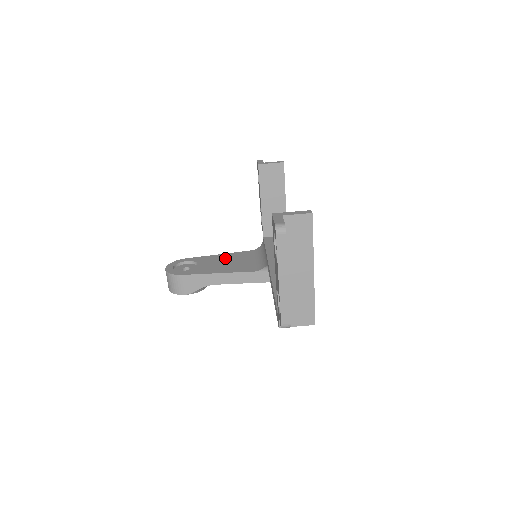
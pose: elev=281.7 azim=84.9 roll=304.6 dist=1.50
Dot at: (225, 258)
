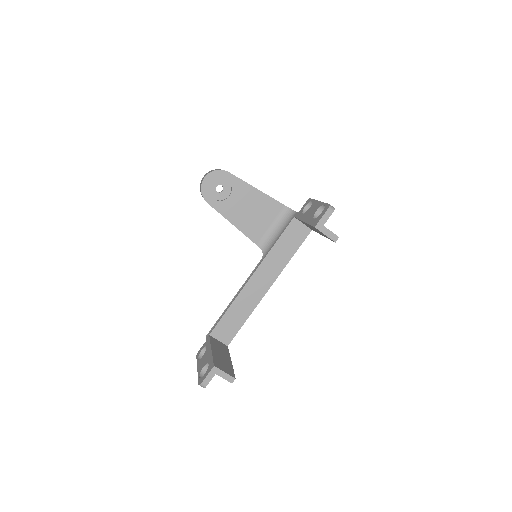
Dot at: (255, 202)
